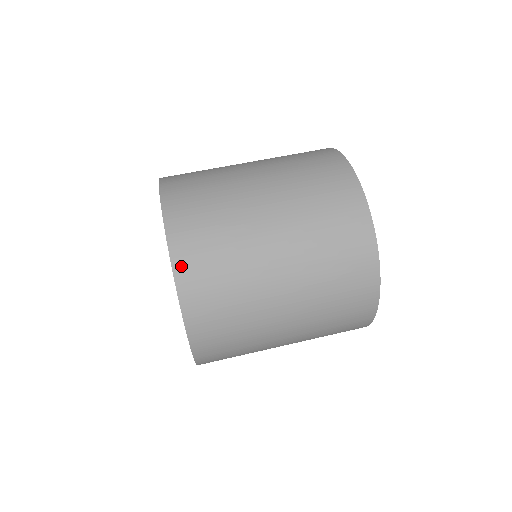
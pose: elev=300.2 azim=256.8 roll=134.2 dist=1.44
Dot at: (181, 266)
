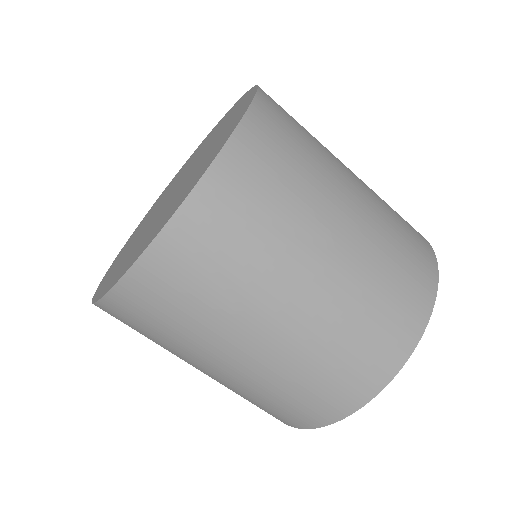
Dot at: occluded
